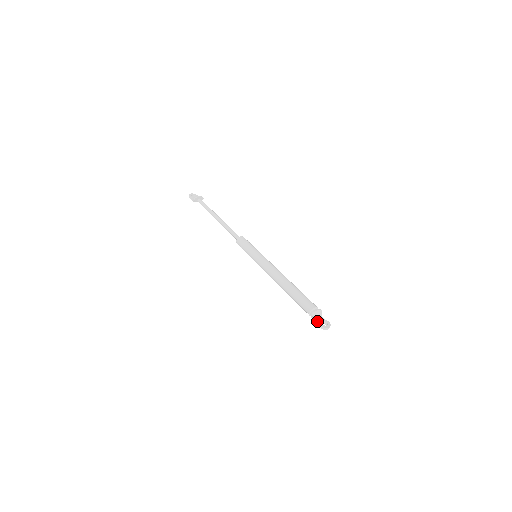
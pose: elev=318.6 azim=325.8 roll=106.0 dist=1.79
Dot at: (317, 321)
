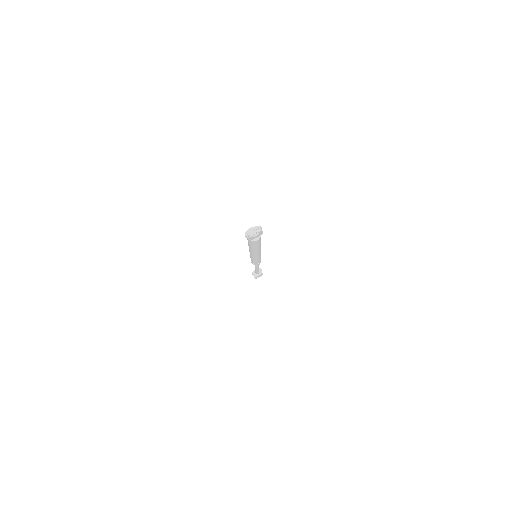
Dot at: occluded
